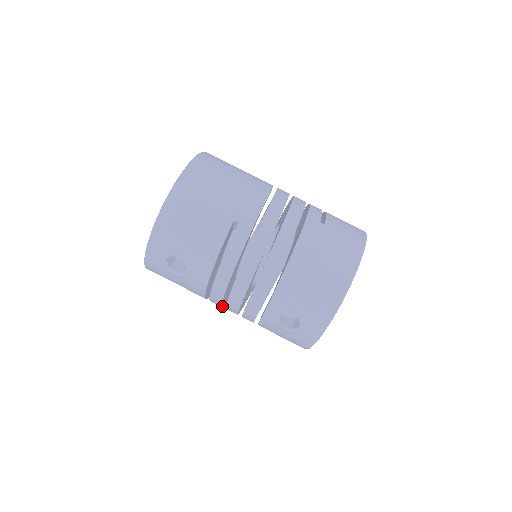
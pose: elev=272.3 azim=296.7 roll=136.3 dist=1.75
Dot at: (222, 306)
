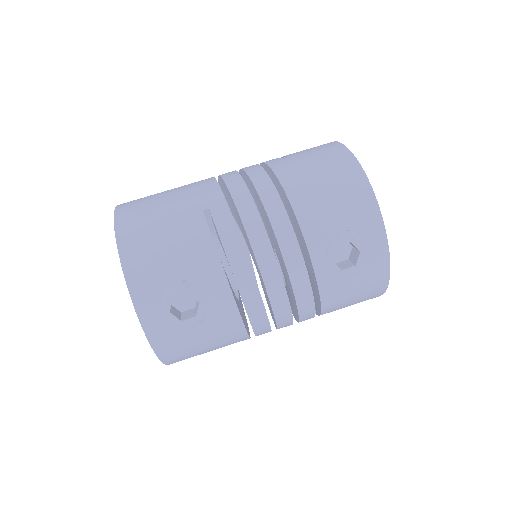
Dot at: (270, 328)
